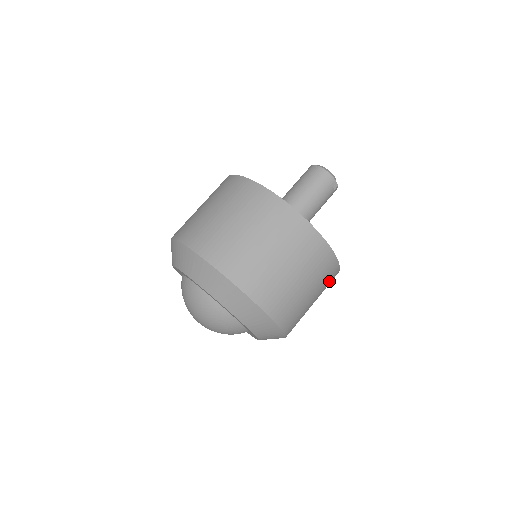
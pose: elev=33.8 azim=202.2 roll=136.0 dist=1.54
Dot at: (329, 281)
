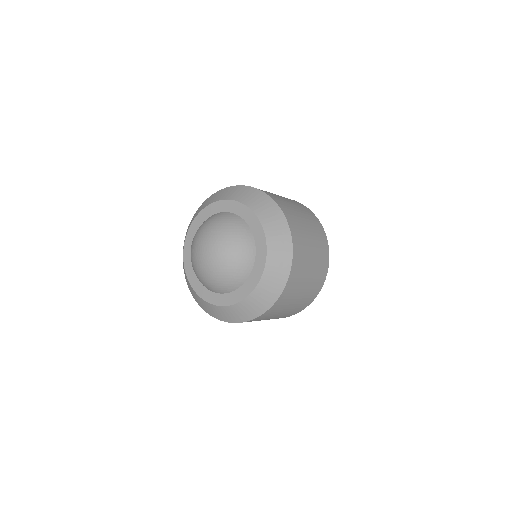
Dot at: (319, 278)
